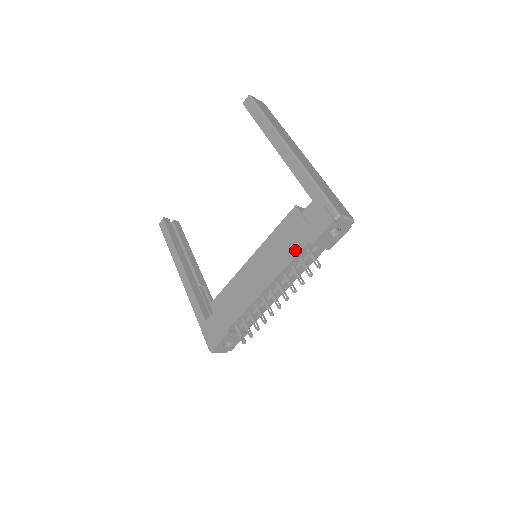
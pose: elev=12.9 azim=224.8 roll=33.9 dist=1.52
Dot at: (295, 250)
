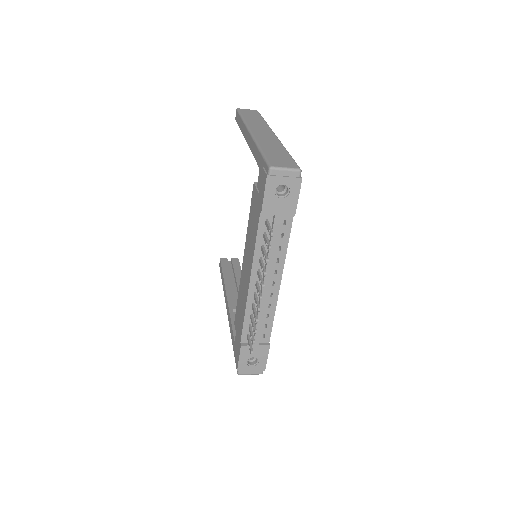
Dot at: (256, 228)
